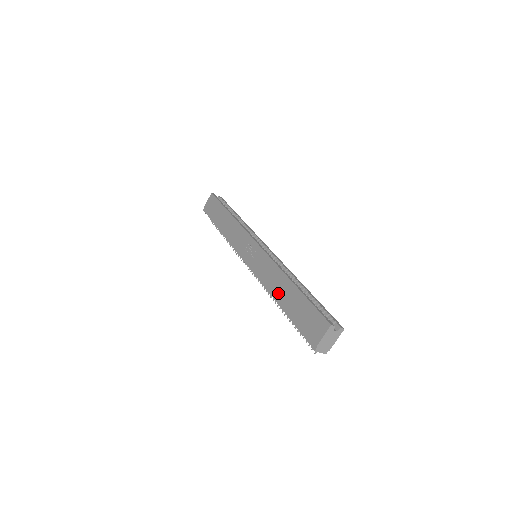
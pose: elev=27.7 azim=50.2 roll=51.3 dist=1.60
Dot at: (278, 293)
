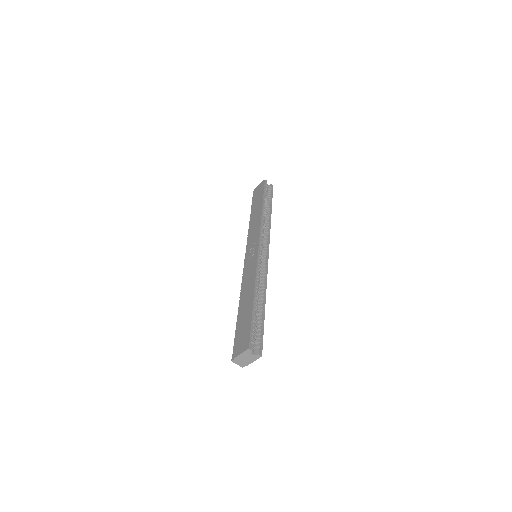
Dot at: (243, 299)
